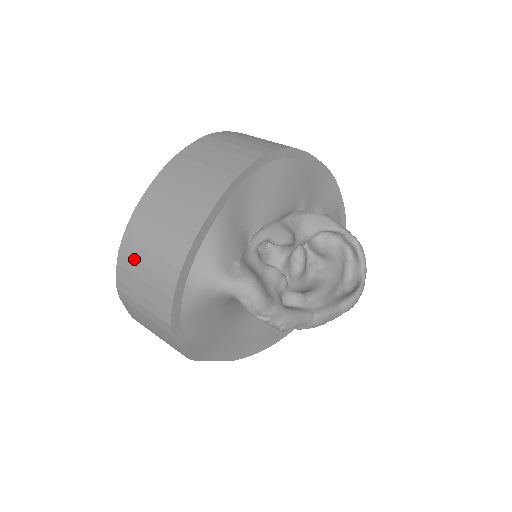
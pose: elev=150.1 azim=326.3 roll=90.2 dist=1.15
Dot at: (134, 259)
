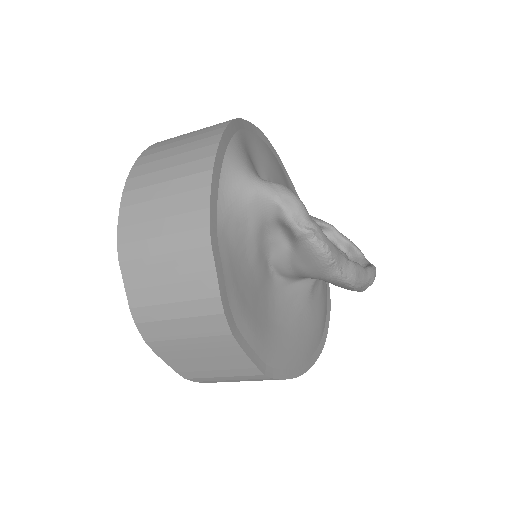
Dot at: (147, 185)
